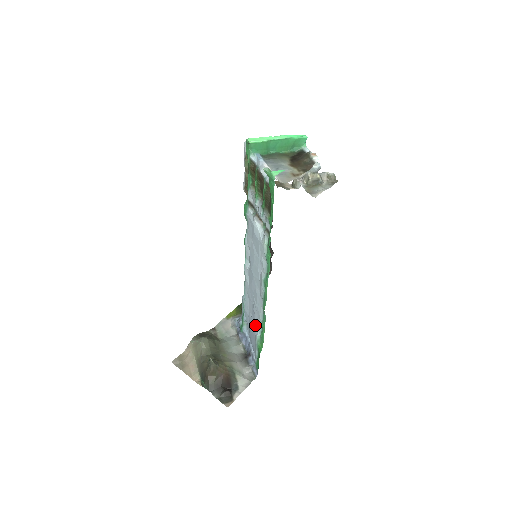
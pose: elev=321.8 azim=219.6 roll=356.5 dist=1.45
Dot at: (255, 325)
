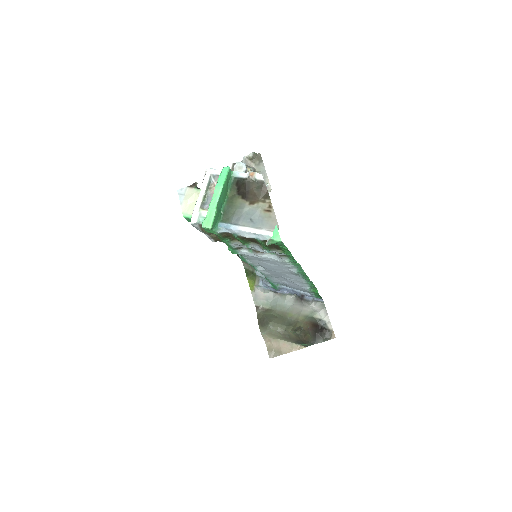
Dot at: (300, 286)
